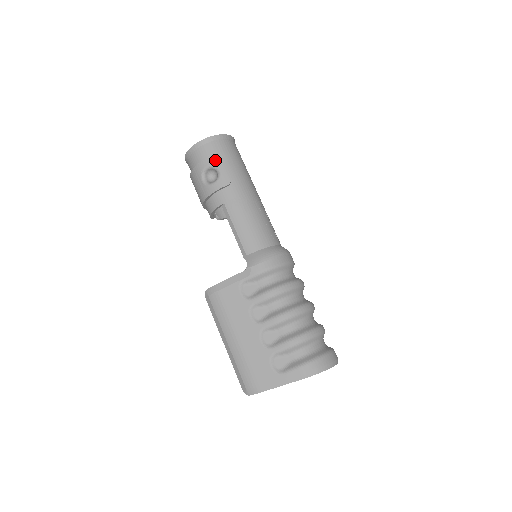
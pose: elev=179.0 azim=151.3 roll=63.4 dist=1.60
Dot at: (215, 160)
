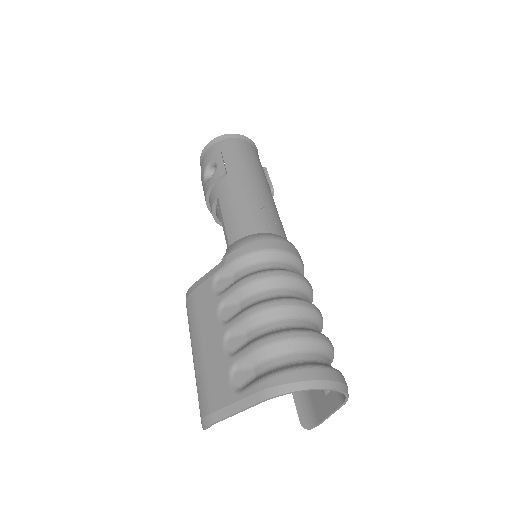
Dot at: (215, 155)
